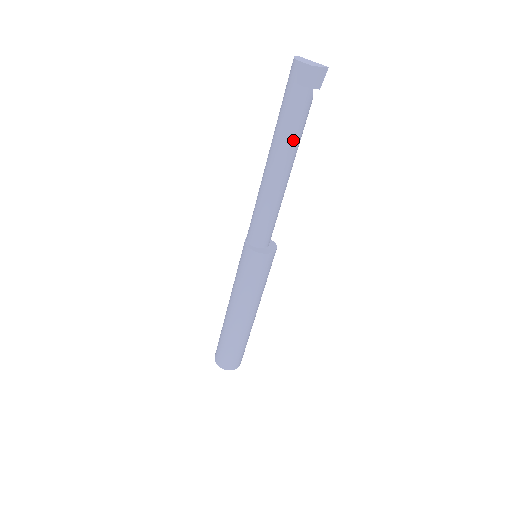
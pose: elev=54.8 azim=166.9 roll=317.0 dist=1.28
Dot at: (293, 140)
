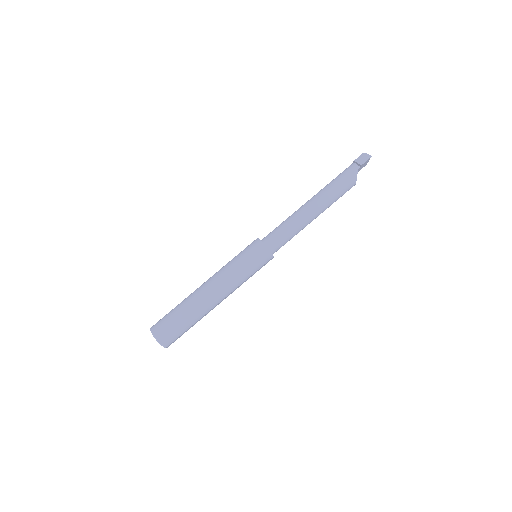
Dot at: (331, 187)
